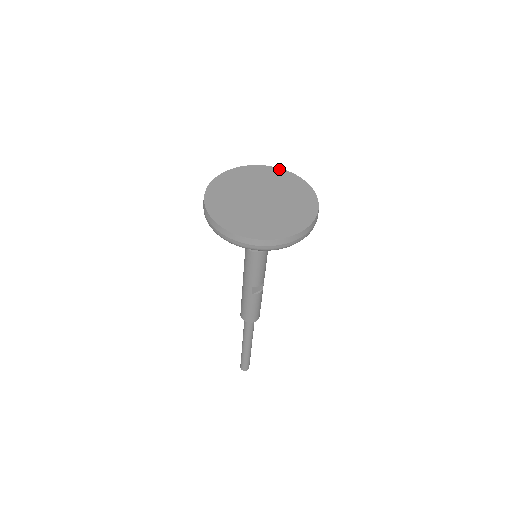
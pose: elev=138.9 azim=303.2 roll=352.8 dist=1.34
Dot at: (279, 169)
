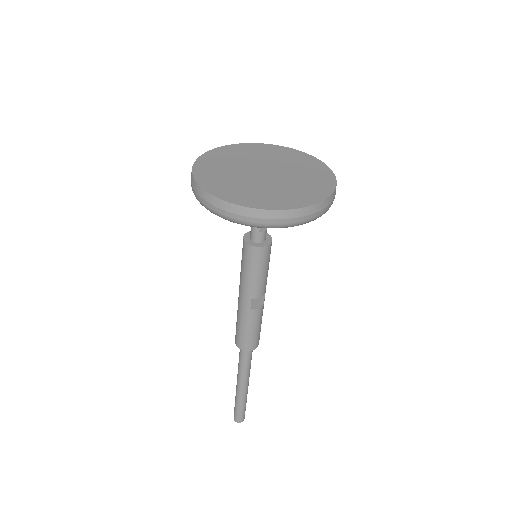
Dot at: (283, 147)
